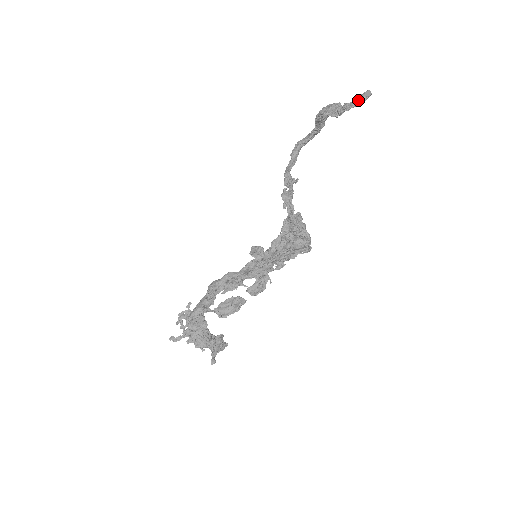
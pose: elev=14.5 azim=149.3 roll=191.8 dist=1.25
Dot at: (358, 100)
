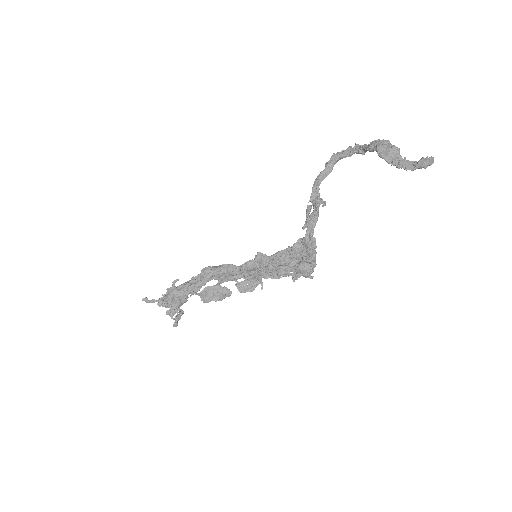
Dot at: (421, 166)
